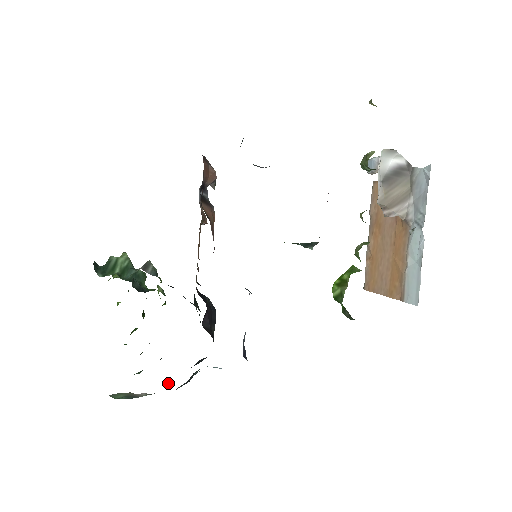
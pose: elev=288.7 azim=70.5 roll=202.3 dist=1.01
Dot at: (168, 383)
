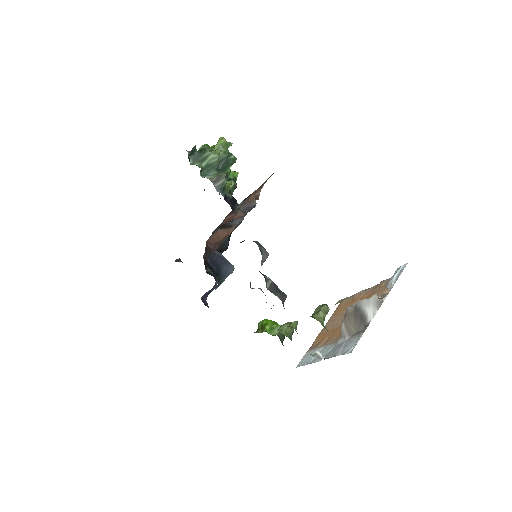
Dot at: occluded
